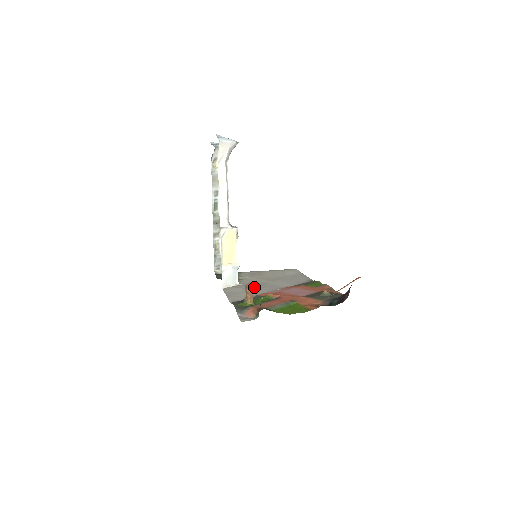
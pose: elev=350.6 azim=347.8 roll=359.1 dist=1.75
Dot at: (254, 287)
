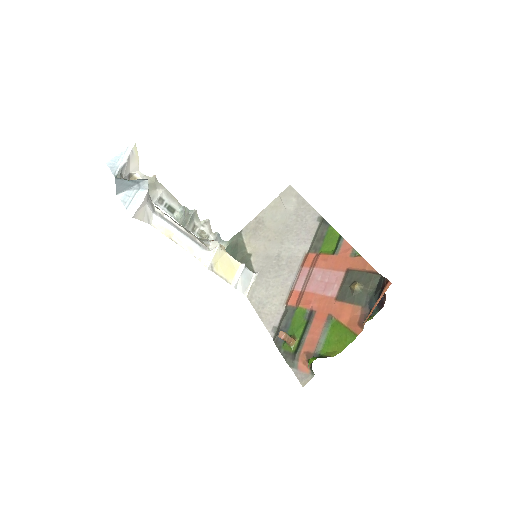
Dot at: (273, 275)
